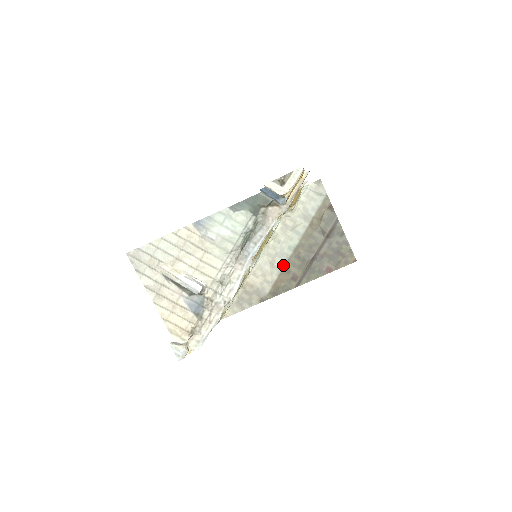
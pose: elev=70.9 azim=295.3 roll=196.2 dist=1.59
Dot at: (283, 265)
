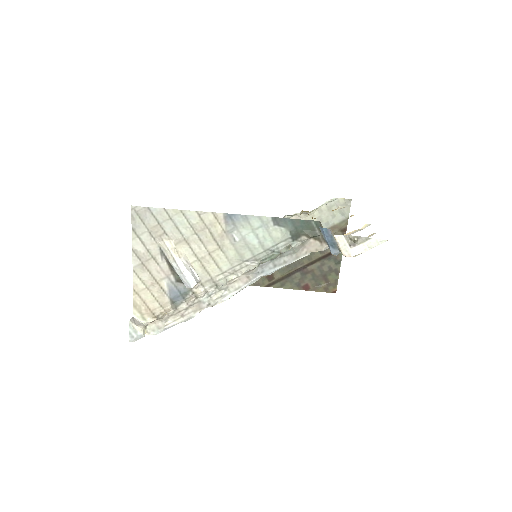
Dot at: occluded
